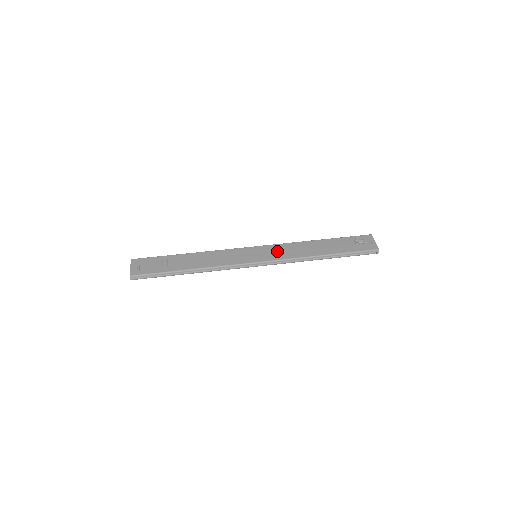
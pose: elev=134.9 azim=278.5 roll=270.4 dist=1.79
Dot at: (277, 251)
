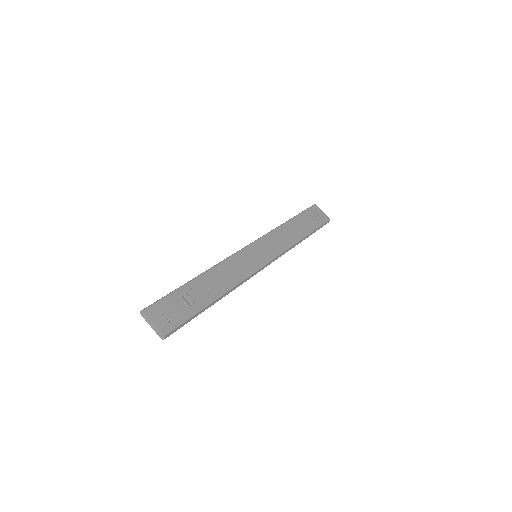
Dot at: (271, 245)
